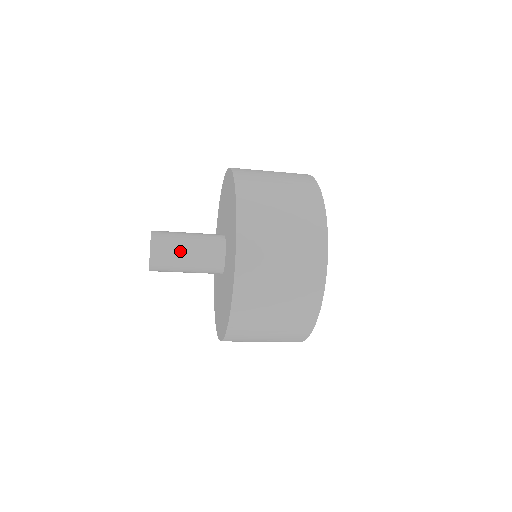
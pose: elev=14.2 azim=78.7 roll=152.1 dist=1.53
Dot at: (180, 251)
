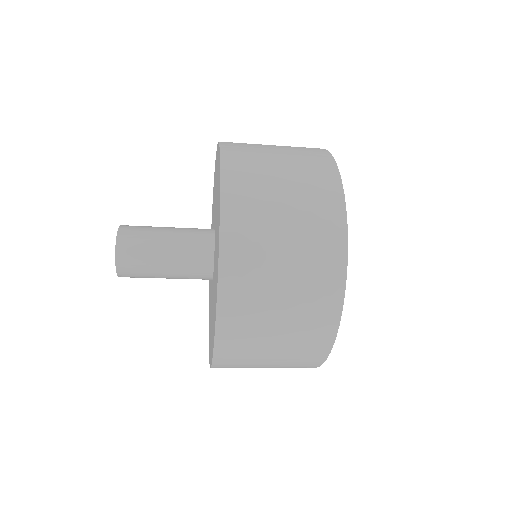
Dot at: (155, 251)
